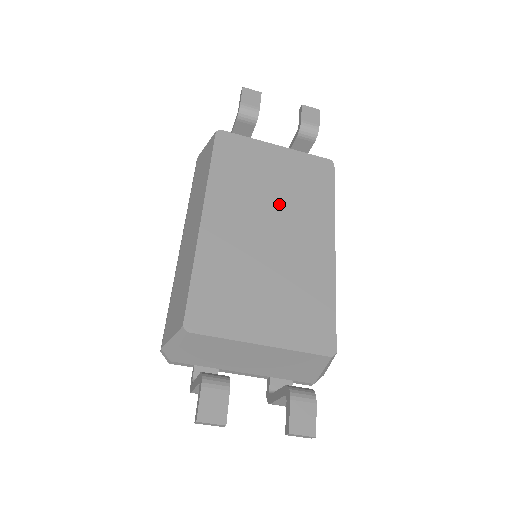
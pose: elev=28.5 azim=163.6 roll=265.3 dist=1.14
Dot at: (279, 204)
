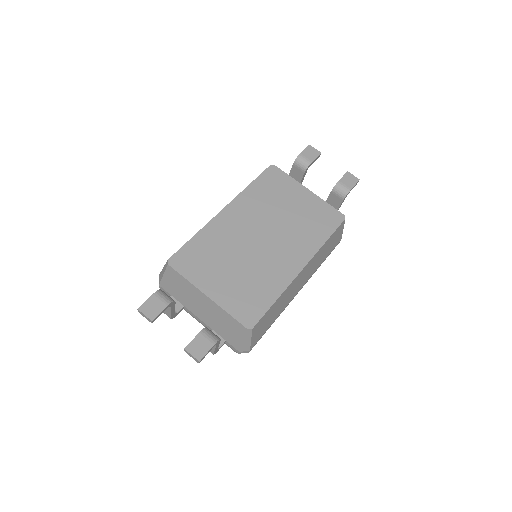
Dot at: (282, 225)
